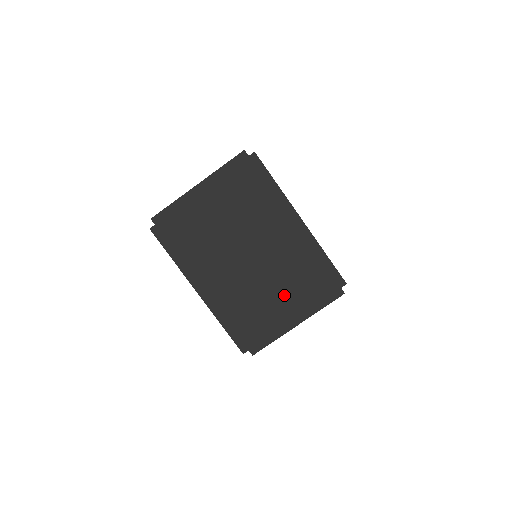
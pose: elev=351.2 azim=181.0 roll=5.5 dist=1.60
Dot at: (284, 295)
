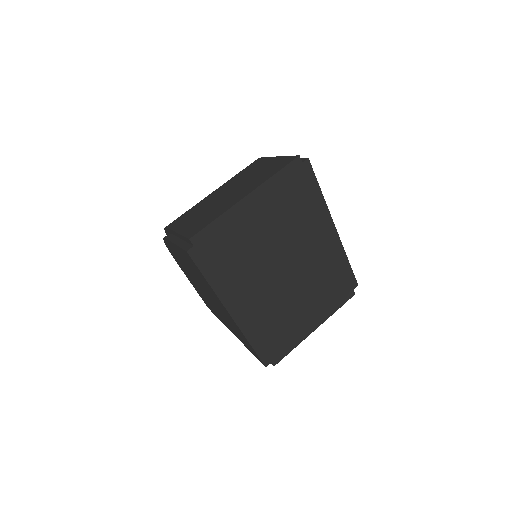
Dot at: (309, 304)
